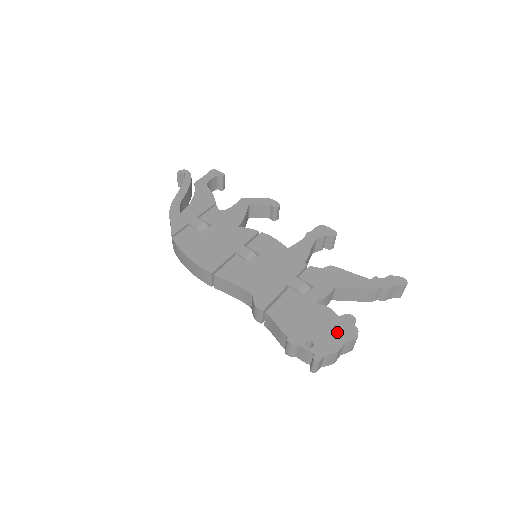
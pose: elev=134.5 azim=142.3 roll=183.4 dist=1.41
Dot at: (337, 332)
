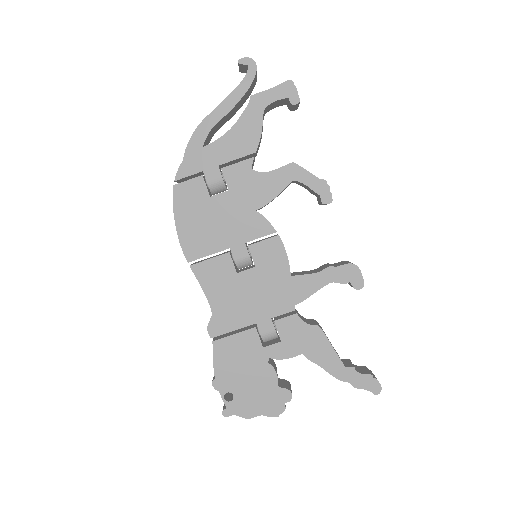
Dot at: (263, 401)
